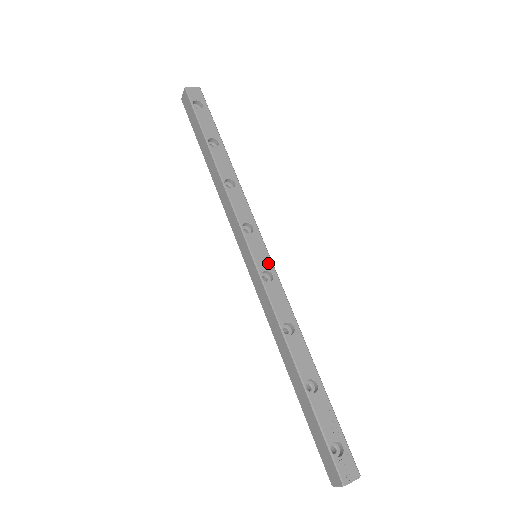
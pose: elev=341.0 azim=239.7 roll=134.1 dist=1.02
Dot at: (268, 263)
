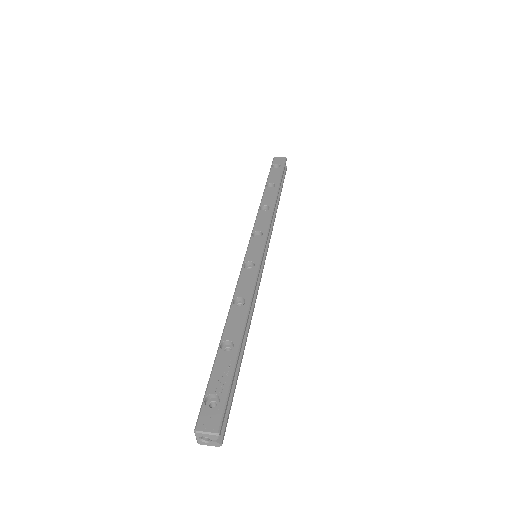
Dot at: (257, 257)
